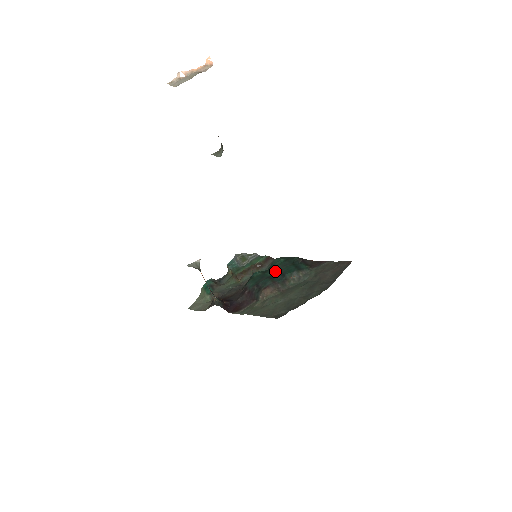
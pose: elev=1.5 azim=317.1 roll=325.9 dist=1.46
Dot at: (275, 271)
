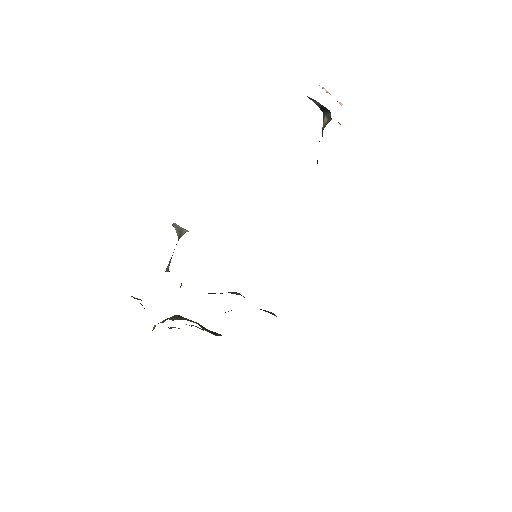
Dot at: occluded
